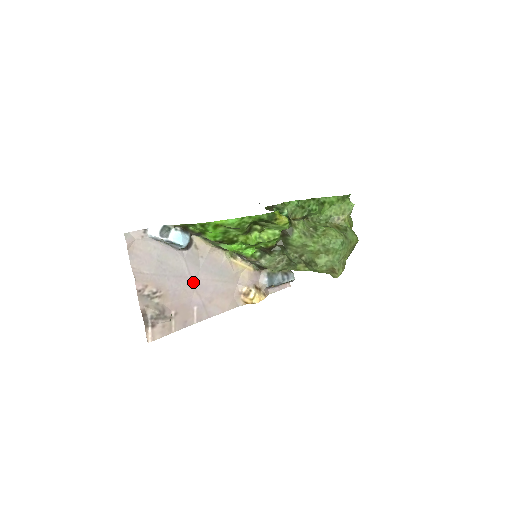
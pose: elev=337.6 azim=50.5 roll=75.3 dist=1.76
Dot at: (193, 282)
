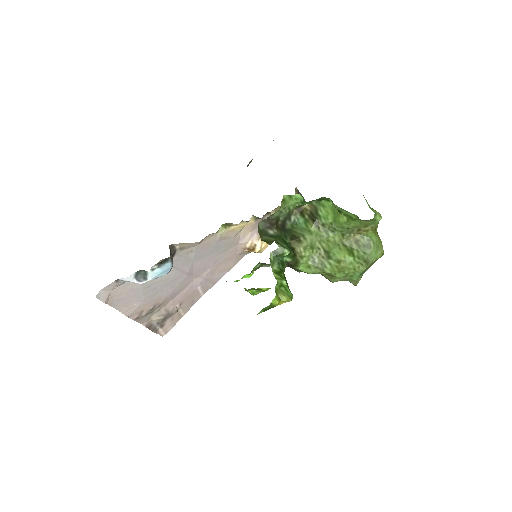
Dot at: (189, 274)
